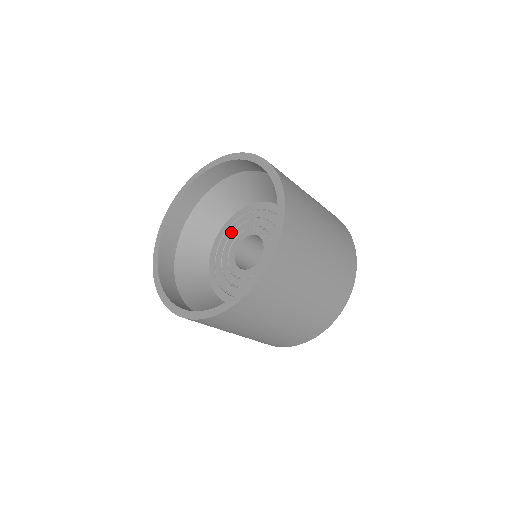
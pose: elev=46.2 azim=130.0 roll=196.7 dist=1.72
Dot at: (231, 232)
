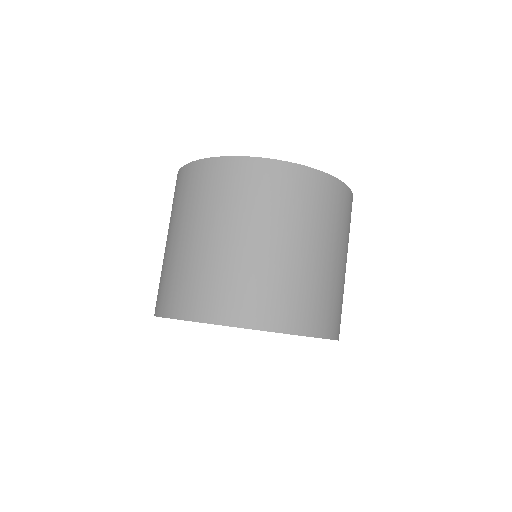
Dot at: occluded
